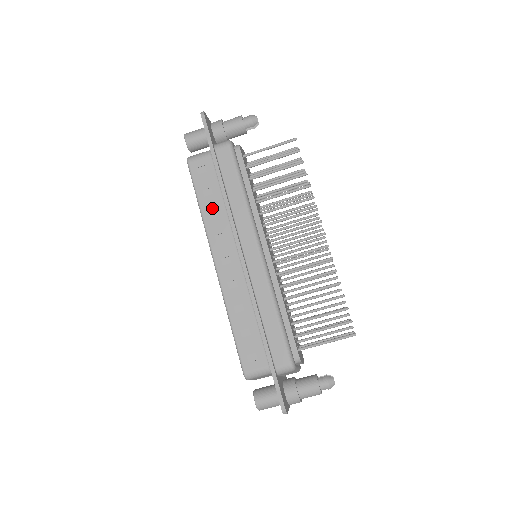
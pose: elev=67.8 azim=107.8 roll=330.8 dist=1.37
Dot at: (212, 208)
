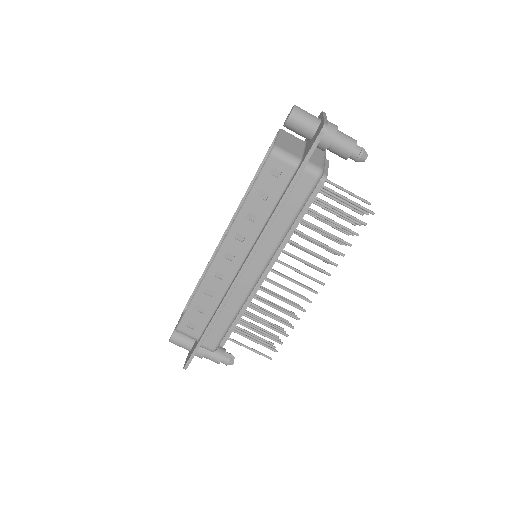
Dot at: (255, 211)
